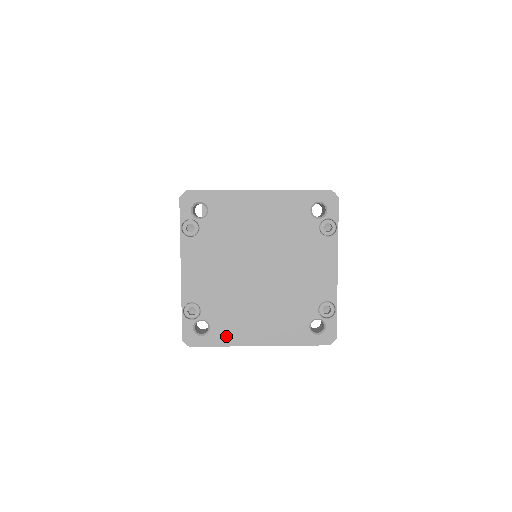
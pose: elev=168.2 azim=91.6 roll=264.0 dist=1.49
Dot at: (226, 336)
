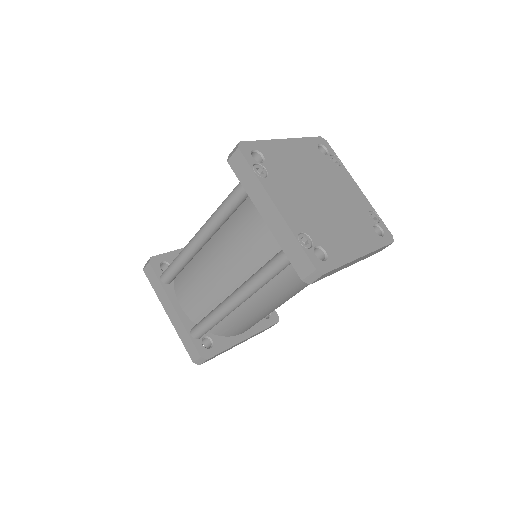
Dot at: (340, 255)
